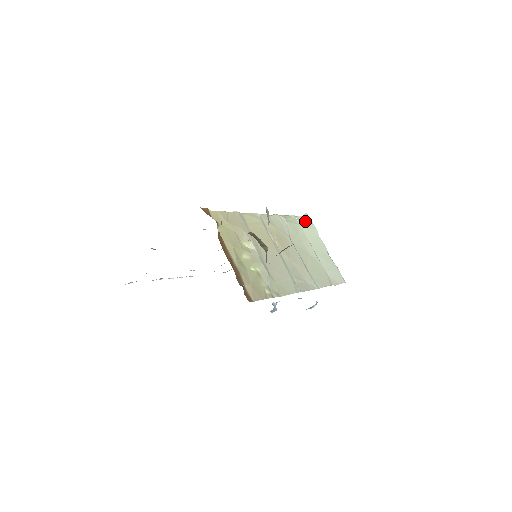
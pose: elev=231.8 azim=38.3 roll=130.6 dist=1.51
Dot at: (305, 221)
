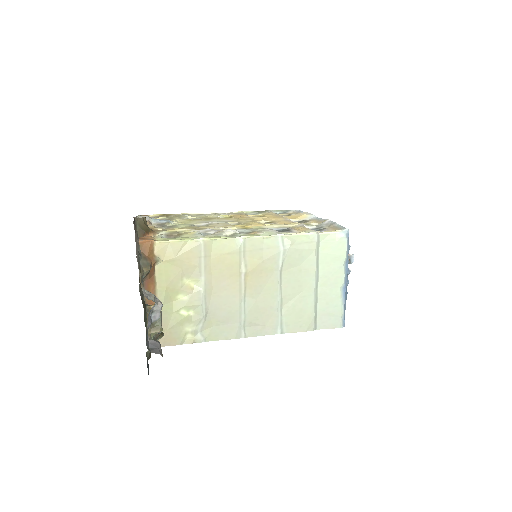
Dot at: (334, 242)
